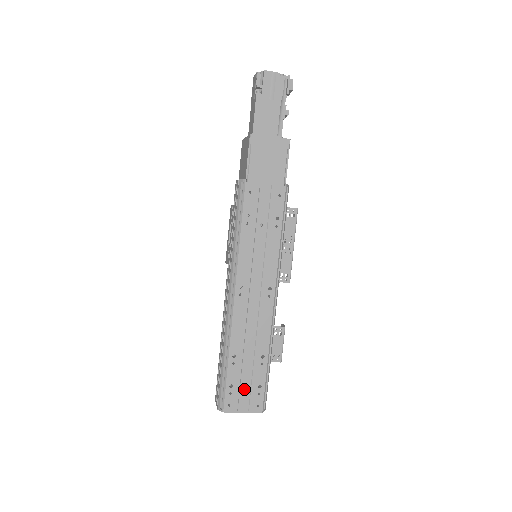
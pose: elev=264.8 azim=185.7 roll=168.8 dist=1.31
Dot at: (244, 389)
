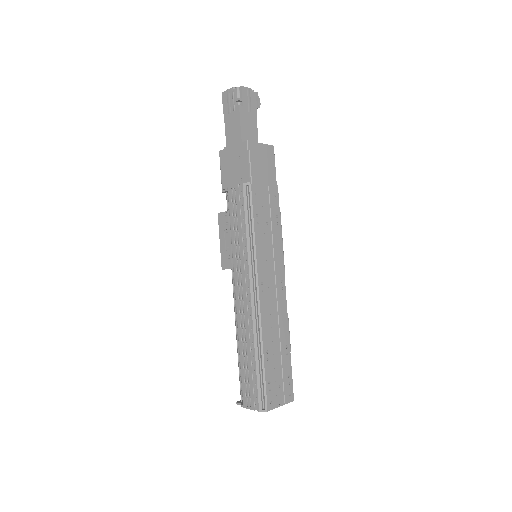
Dot at: (278, 382)
